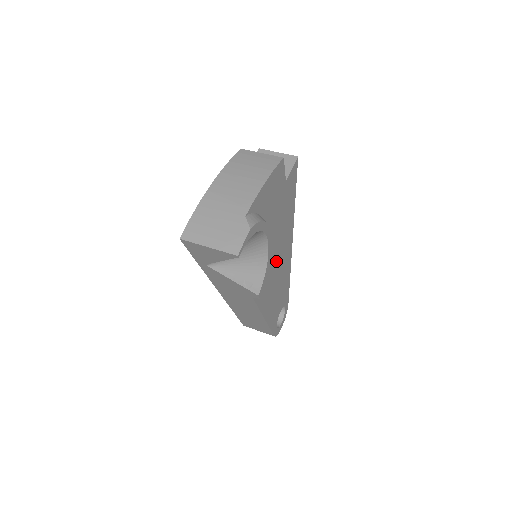
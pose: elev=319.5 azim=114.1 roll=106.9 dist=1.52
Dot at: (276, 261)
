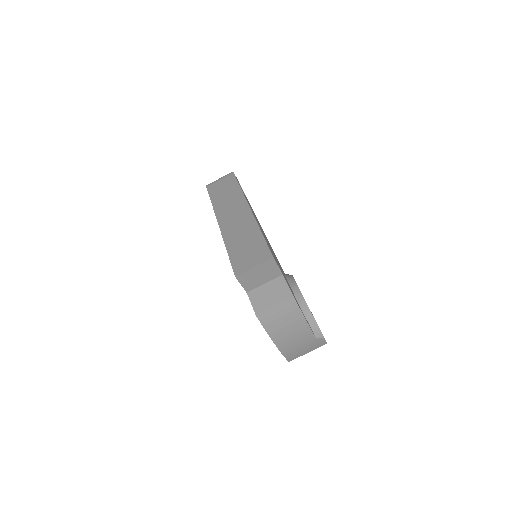
Dot at: occluded
